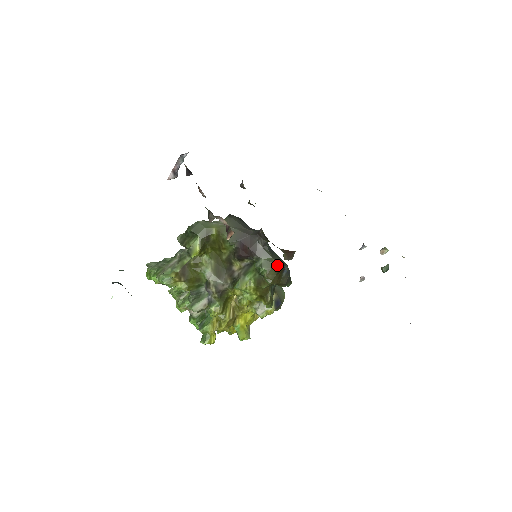
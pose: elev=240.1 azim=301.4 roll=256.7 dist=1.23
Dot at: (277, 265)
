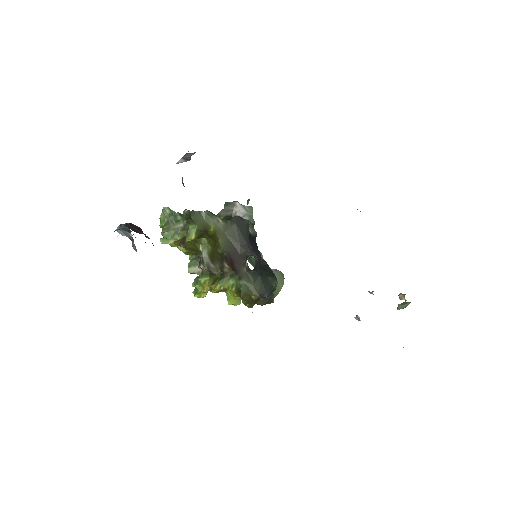
Dot at: (253, 294)
